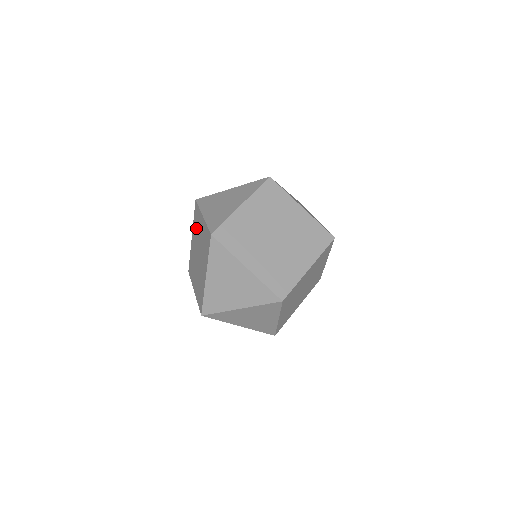
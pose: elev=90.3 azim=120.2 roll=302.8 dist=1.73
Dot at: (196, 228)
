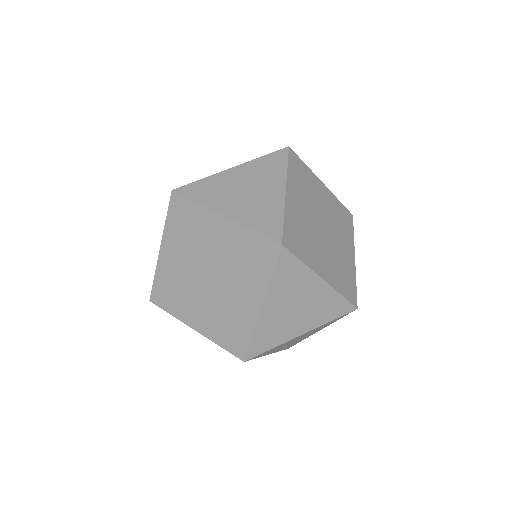
Dot at: (187, 235)
